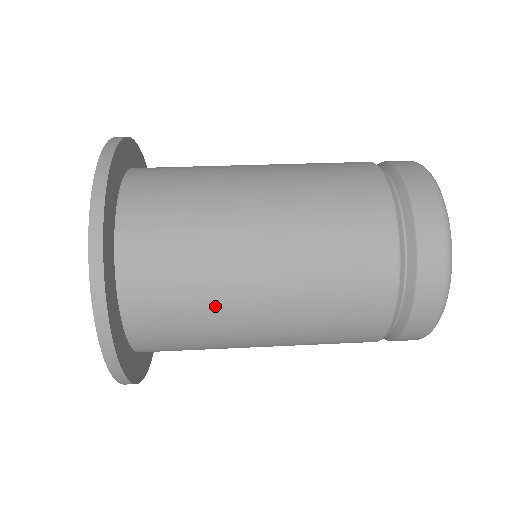
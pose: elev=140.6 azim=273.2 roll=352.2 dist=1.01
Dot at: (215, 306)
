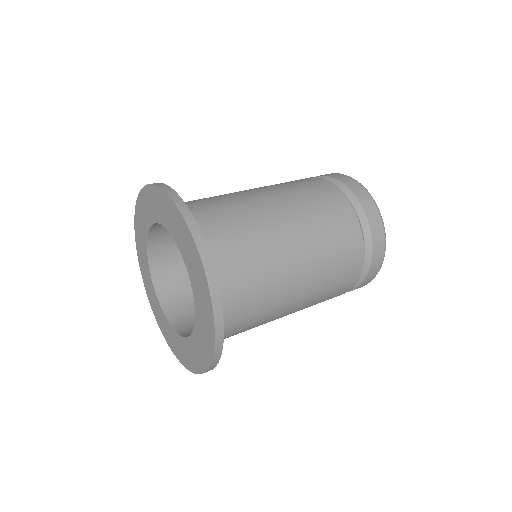
Dot at: (268, 271)
